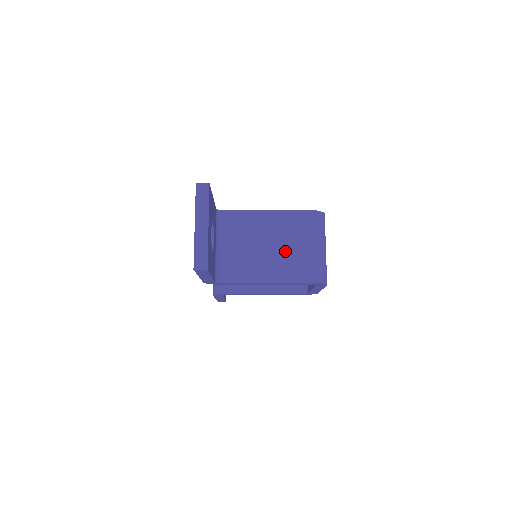
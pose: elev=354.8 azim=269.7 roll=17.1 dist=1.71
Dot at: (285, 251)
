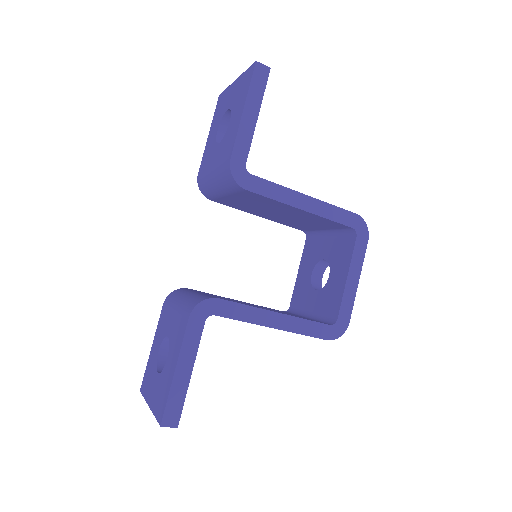
Dot at: occluded
